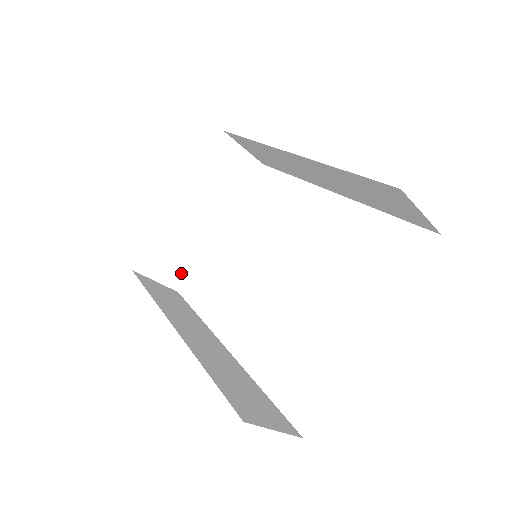
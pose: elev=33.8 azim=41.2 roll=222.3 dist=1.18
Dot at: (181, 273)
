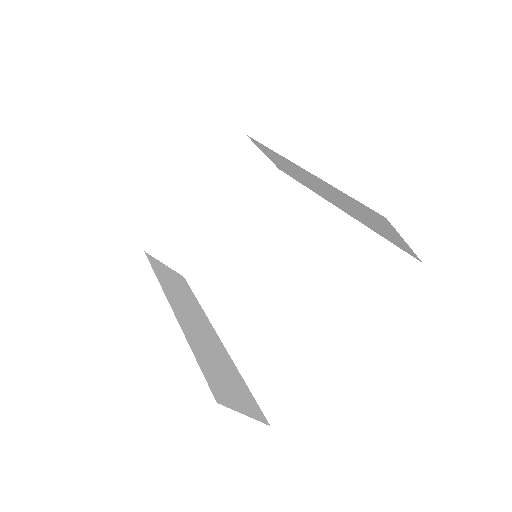
Dot at: (189, 260)
